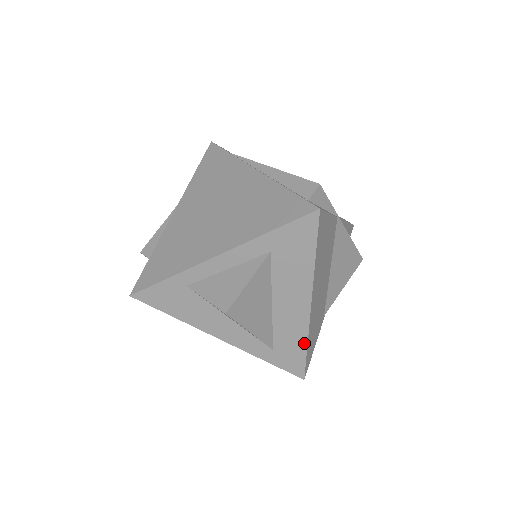
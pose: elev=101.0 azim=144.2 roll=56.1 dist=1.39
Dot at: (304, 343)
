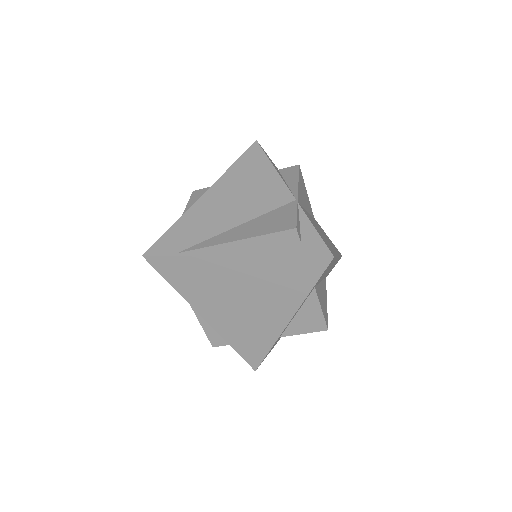
Dot at: occluded
